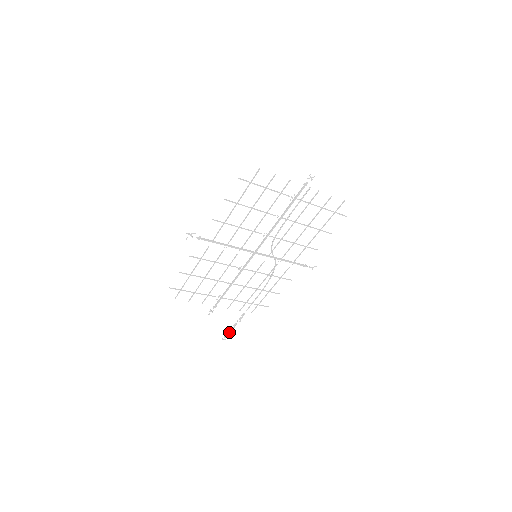
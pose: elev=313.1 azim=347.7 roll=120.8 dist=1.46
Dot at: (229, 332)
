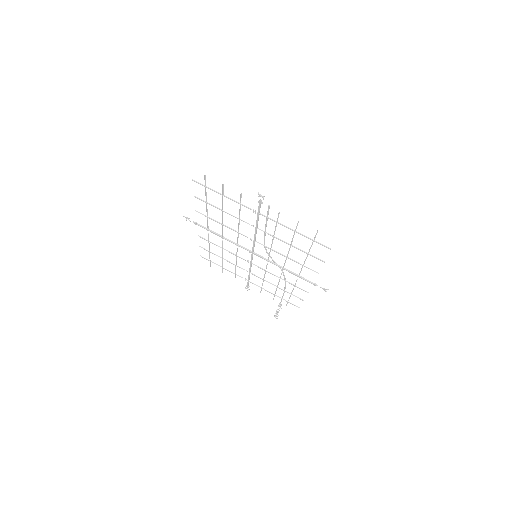
Dot at: (277, 314)
